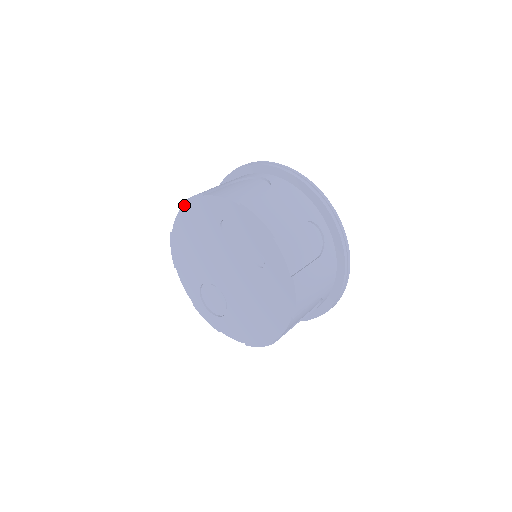
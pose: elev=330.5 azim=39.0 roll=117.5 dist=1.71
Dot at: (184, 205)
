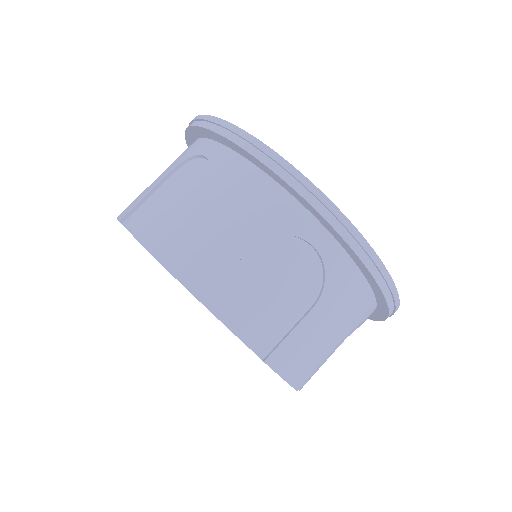
Dot at: occluded
